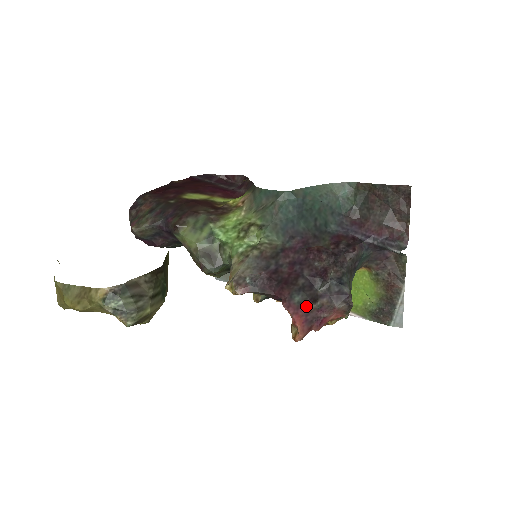
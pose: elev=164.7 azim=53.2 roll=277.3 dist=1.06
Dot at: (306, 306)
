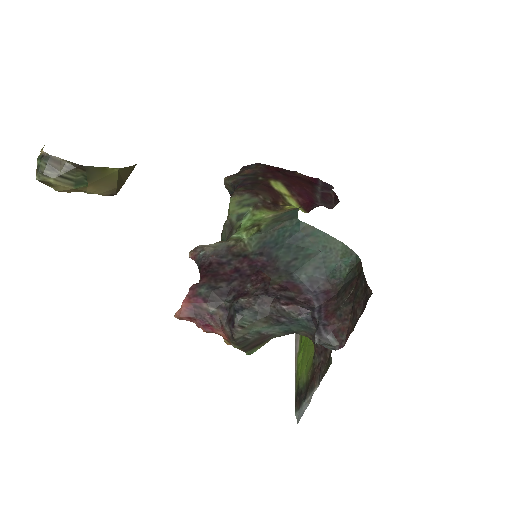
Dot at: (201, 300)
